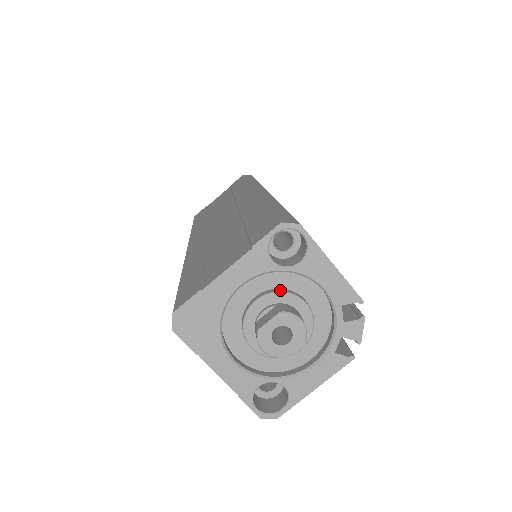
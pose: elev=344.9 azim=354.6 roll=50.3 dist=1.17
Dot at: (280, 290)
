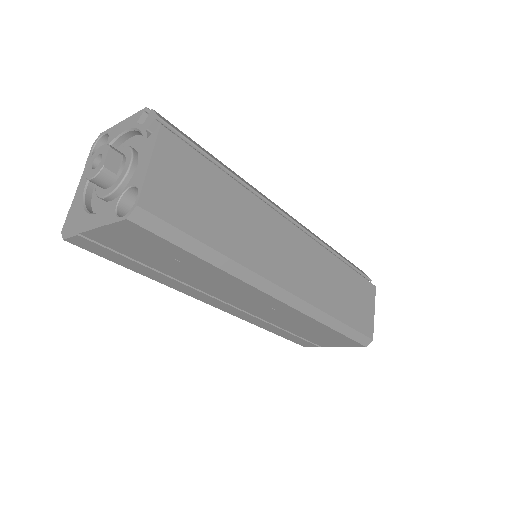
Dot at: occluded
